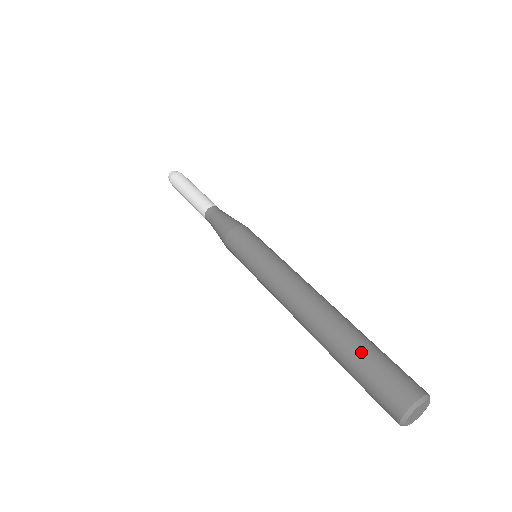
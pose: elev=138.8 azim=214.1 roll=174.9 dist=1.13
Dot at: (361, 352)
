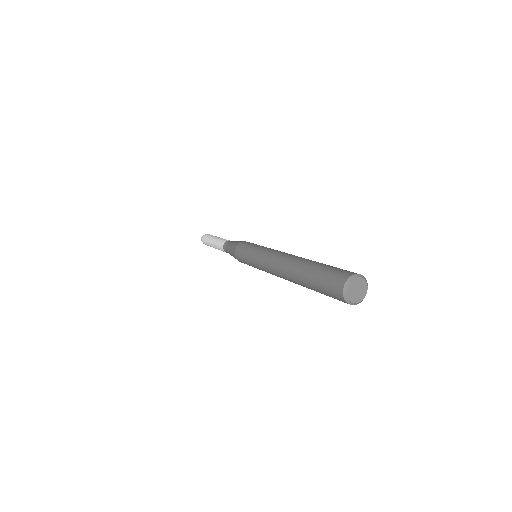
Dot at: occluded
